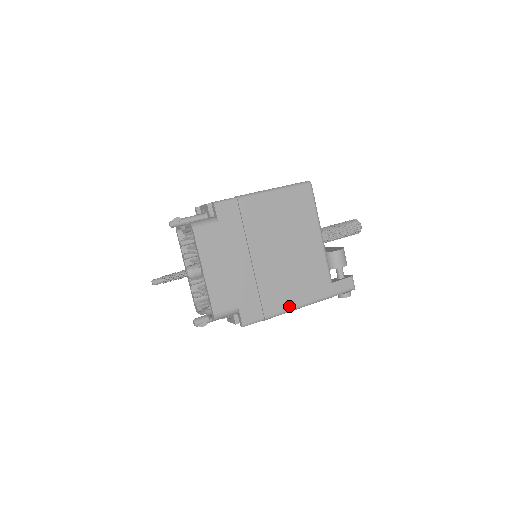
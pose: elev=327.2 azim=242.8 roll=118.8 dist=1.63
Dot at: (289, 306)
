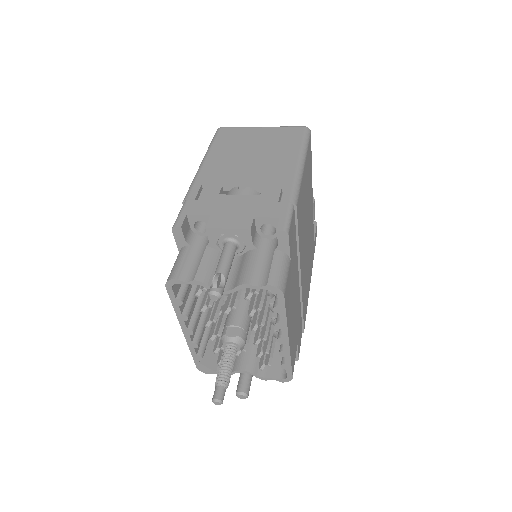
Dot at: occluded
